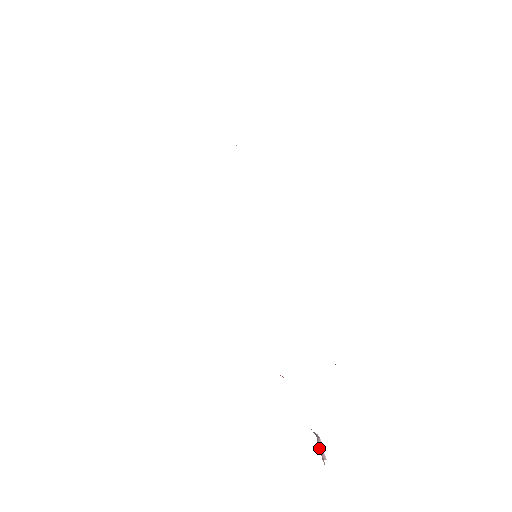
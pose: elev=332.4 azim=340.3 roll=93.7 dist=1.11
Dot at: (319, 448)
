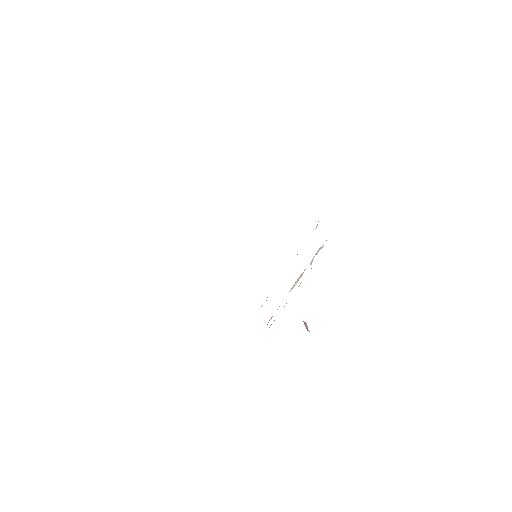
Dot at: (305, 325)
